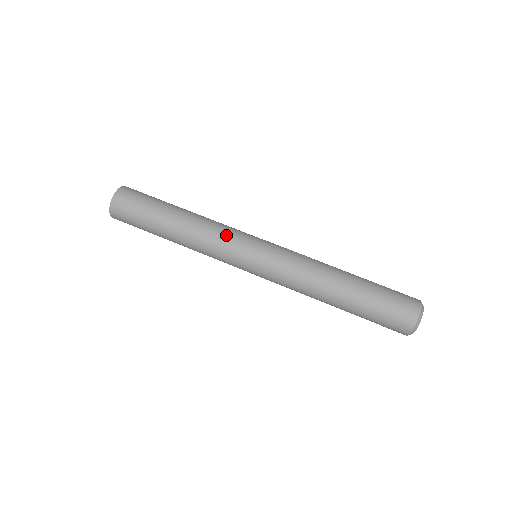
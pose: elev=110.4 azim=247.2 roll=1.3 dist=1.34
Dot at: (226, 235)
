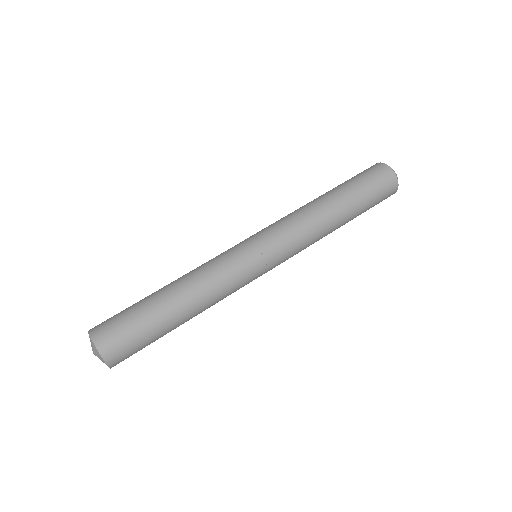
Dot at: (233, 276)
